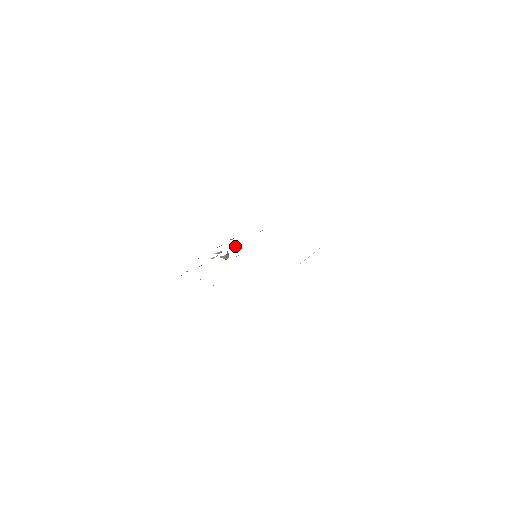
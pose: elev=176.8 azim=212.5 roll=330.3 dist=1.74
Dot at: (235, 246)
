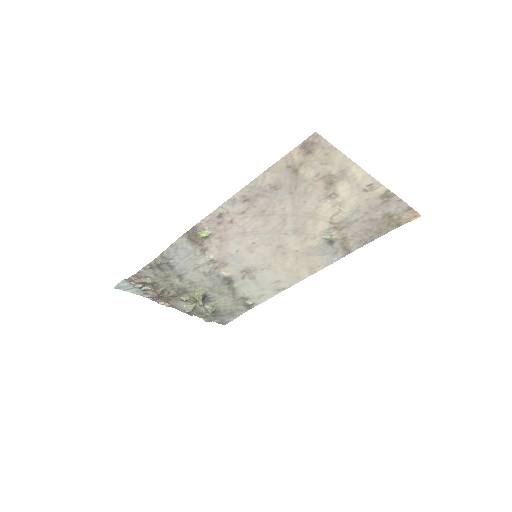
Dot at: (211, 313)
